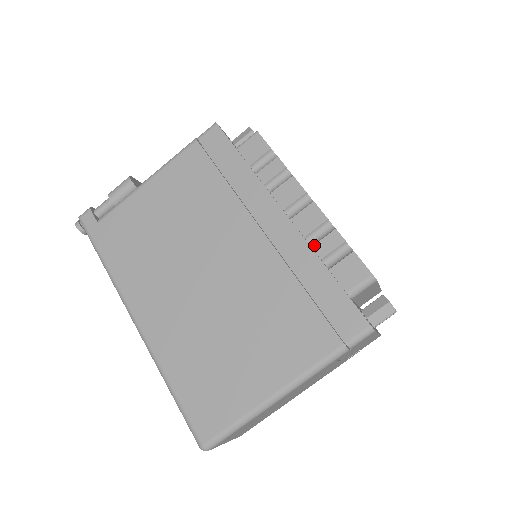
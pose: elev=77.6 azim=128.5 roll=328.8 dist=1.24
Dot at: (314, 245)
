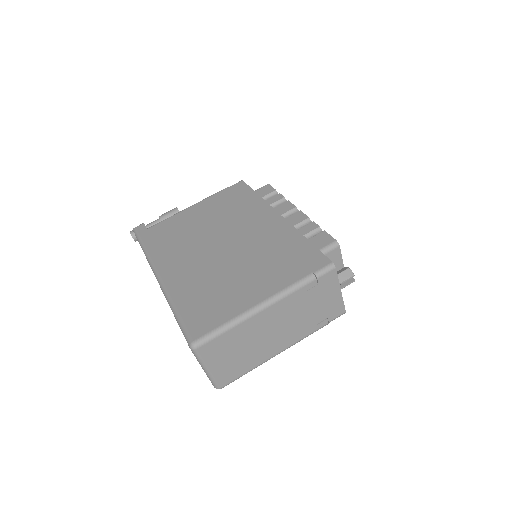
Dot at: (298, 230)
